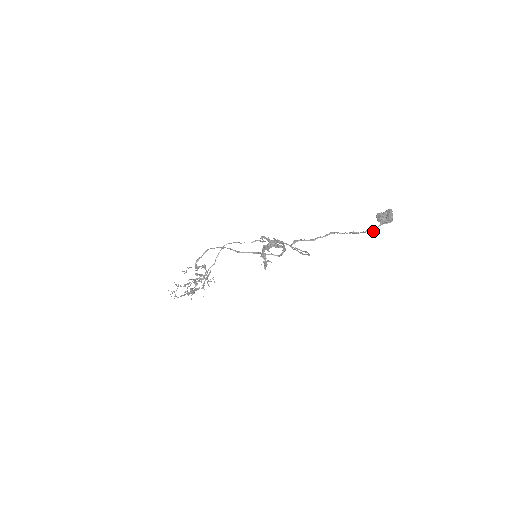
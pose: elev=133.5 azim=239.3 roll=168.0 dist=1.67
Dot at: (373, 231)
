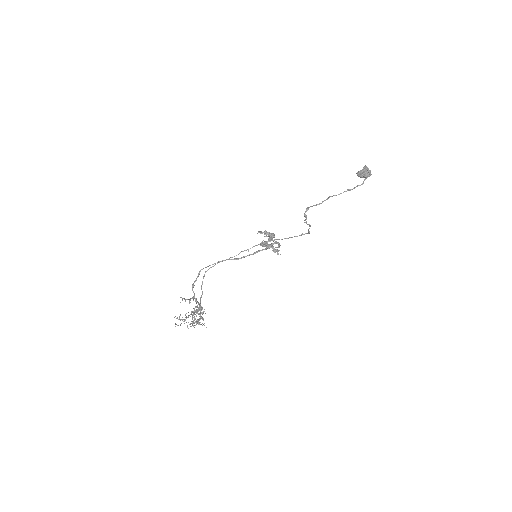
Dot at: (363, 183)
